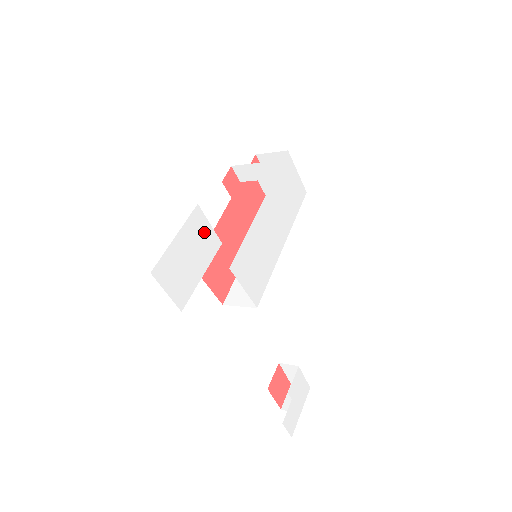
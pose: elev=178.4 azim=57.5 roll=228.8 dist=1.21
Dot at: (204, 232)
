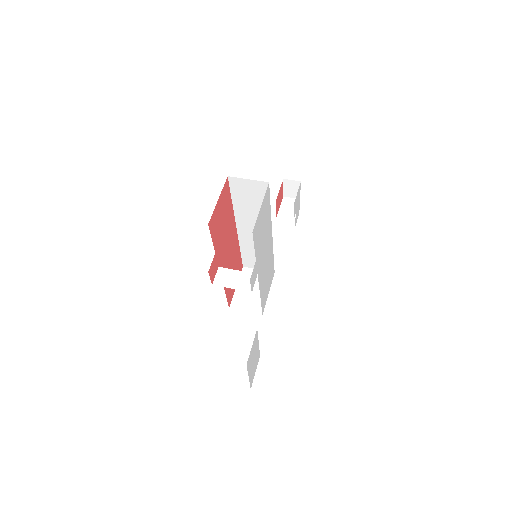
Dot at: (252, 351)
